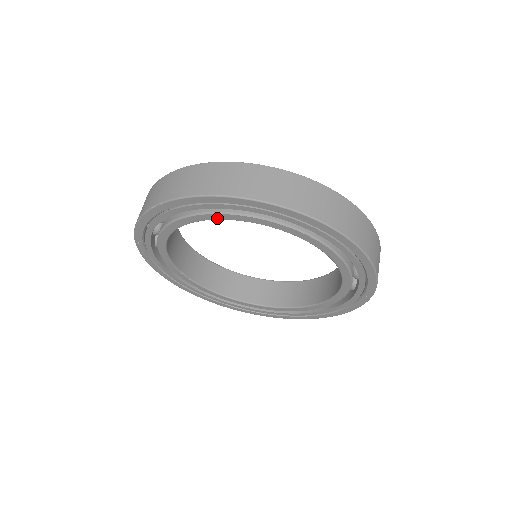
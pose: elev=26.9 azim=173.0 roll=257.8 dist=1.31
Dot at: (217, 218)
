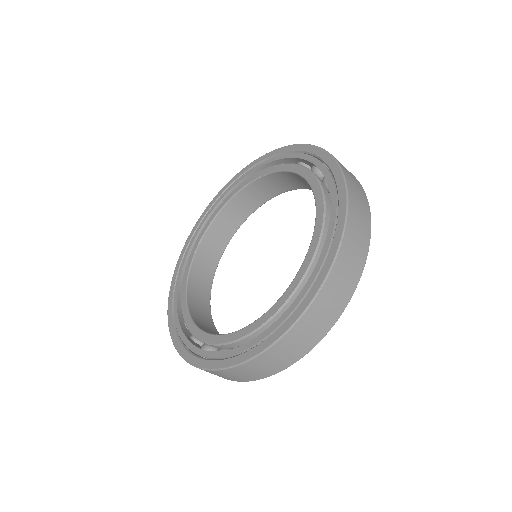
Dot at: (288, 169)
